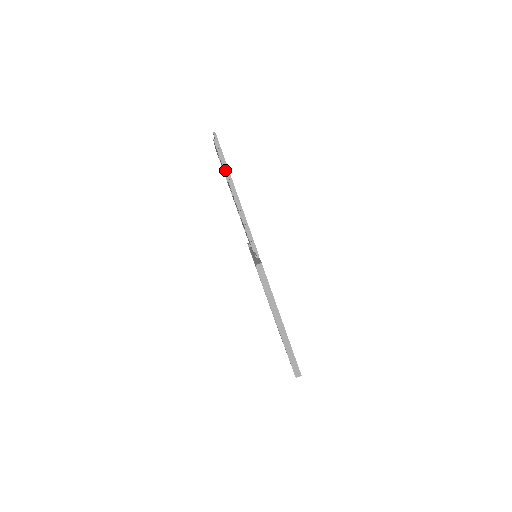
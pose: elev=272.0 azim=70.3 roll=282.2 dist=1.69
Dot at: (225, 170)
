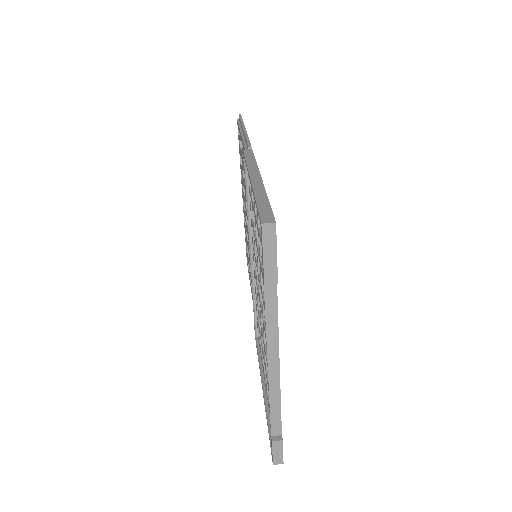
Dot at: (240, 126)
